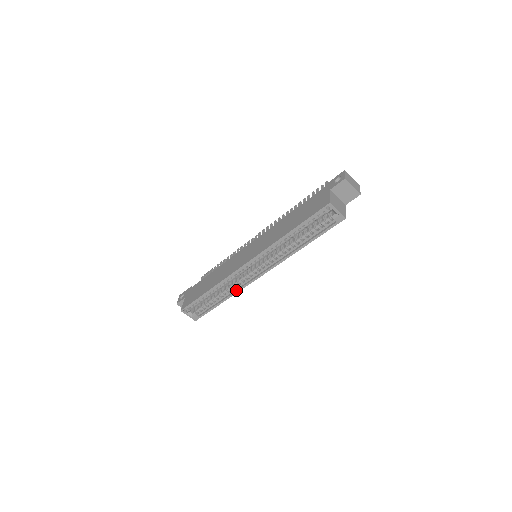
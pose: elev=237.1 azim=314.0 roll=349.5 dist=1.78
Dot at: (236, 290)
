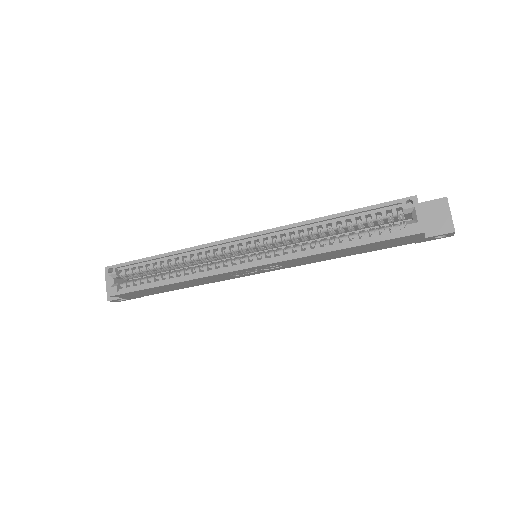
Dot at: (198, 274)
